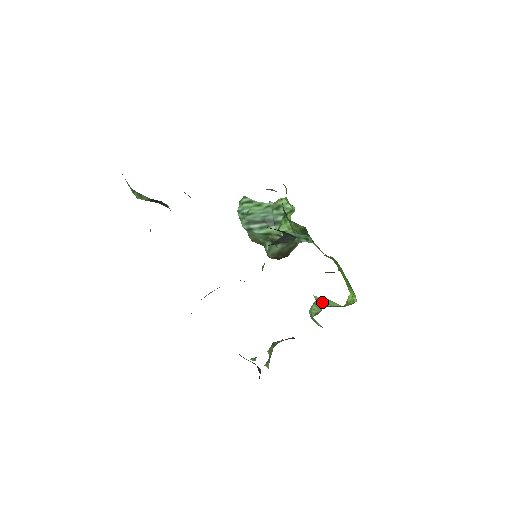
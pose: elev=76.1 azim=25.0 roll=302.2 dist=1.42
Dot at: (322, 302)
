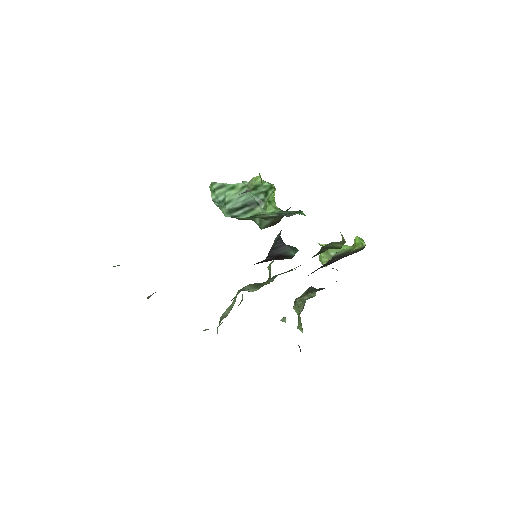
Dot at: (330, 249)
